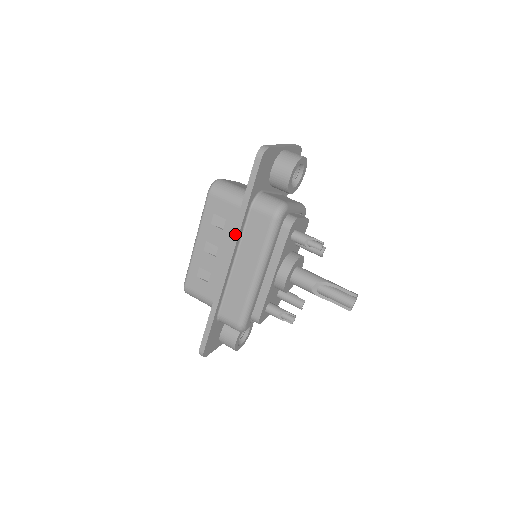
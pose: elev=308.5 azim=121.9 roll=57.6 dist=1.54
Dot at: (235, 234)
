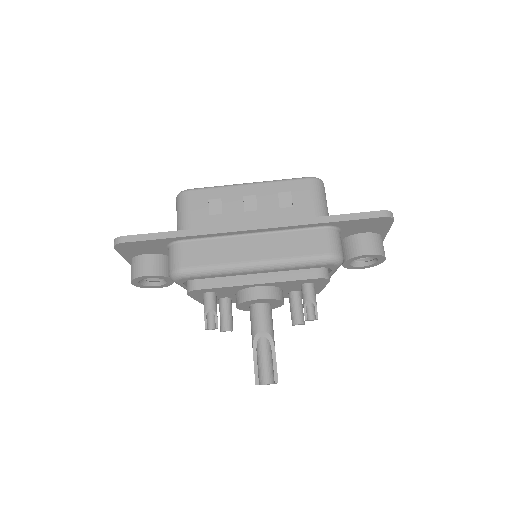
Dot at: (290, 222)
